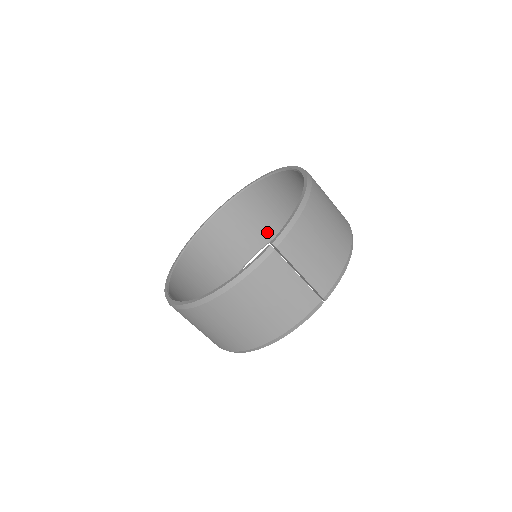
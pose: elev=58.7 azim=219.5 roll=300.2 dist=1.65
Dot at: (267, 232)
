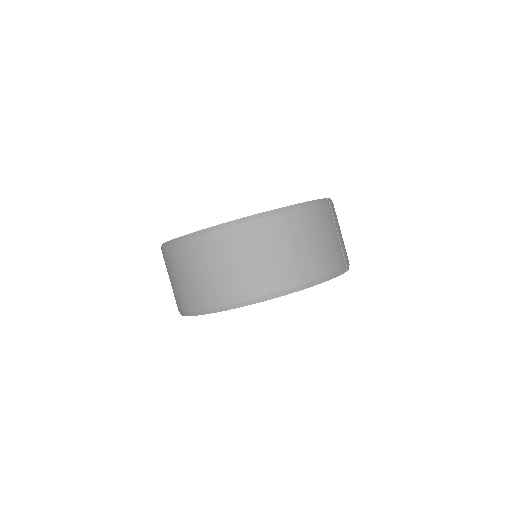
Dot at: occluded
